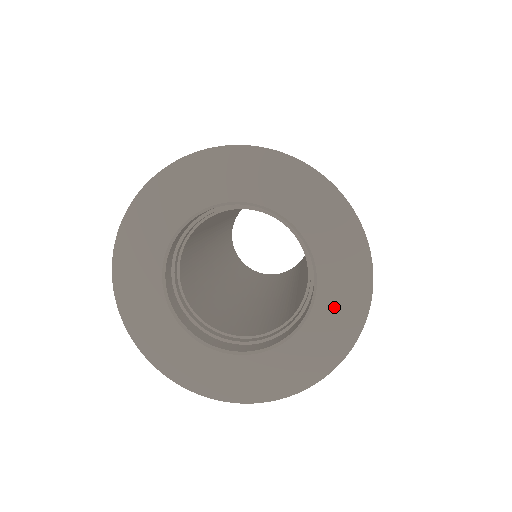
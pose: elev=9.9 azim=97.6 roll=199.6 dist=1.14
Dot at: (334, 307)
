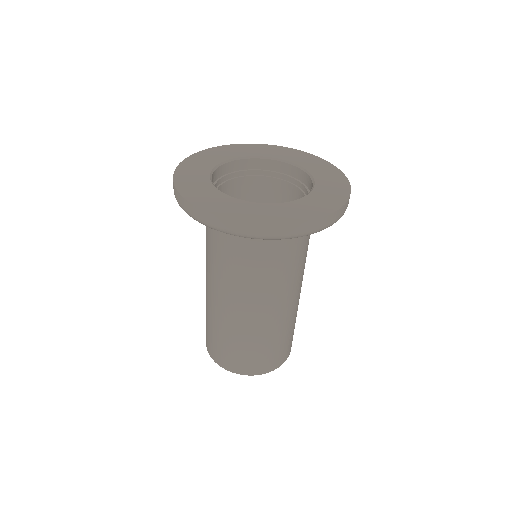
Dot at: (327, 190)
